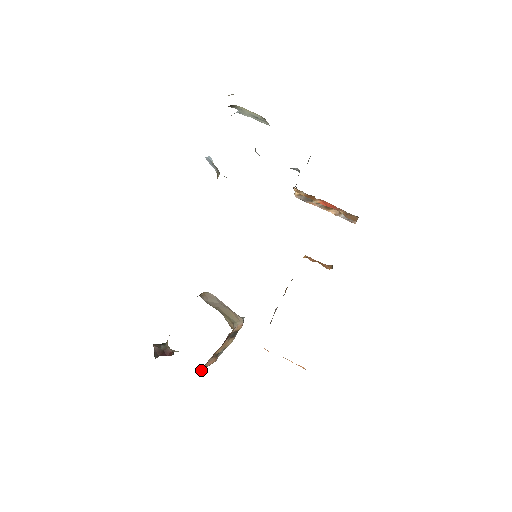
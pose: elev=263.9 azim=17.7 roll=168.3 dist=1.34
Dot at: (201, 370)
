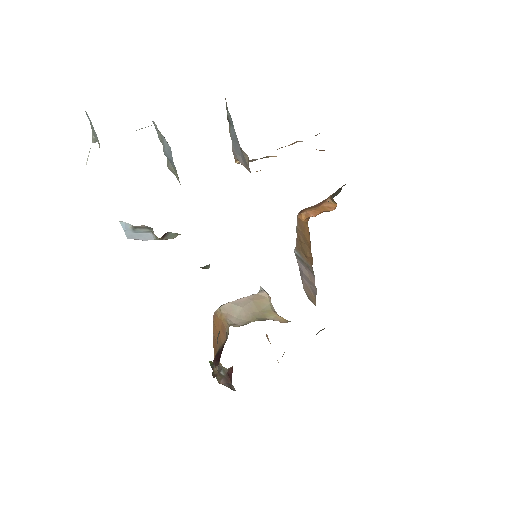
Dot at: occluded
